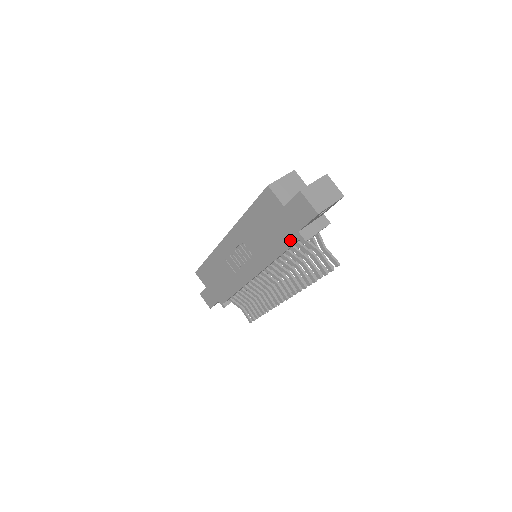
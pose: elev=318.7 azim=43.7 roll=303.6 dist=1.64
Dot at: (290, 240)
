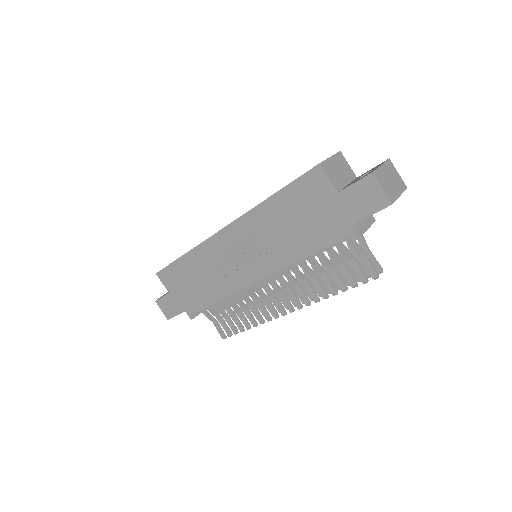
Dot at: (333, 236)
